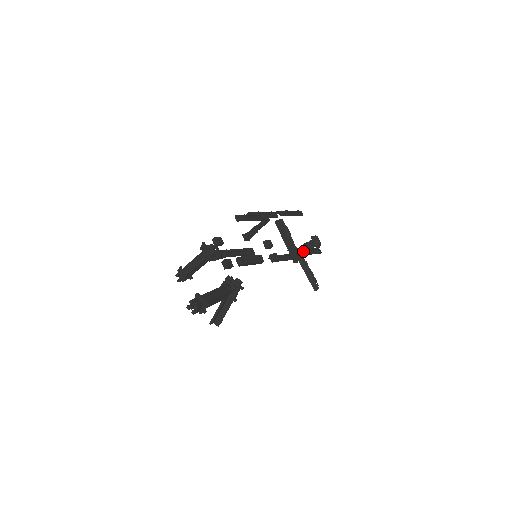
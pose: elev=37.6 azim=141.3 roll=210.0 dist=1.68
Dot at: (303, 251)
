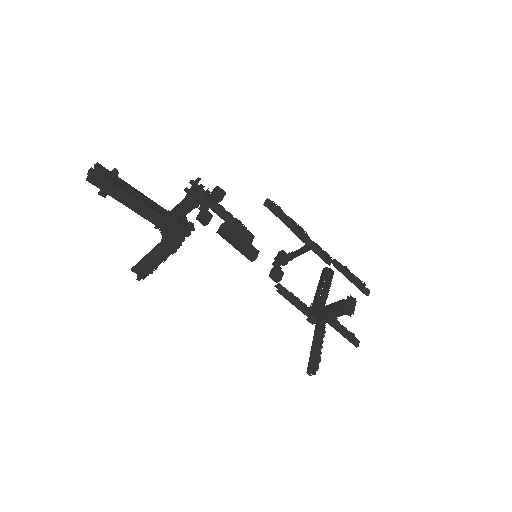
Dot at: (327, 310)
